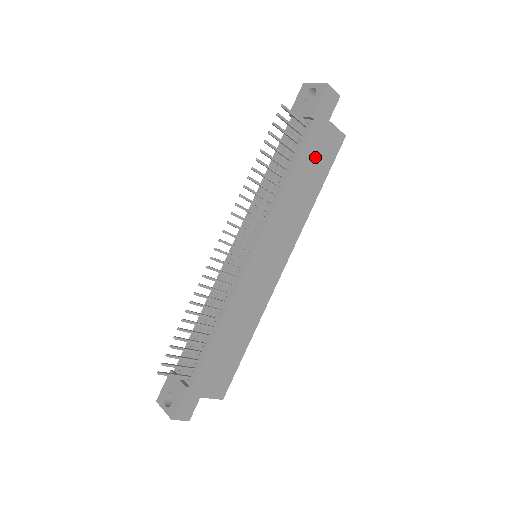
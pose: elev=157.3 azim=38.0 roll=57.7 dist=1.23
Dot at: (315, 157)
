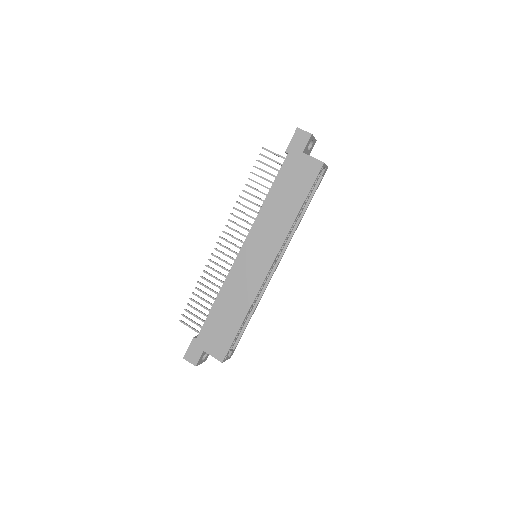
Dot at: (293, 180)
